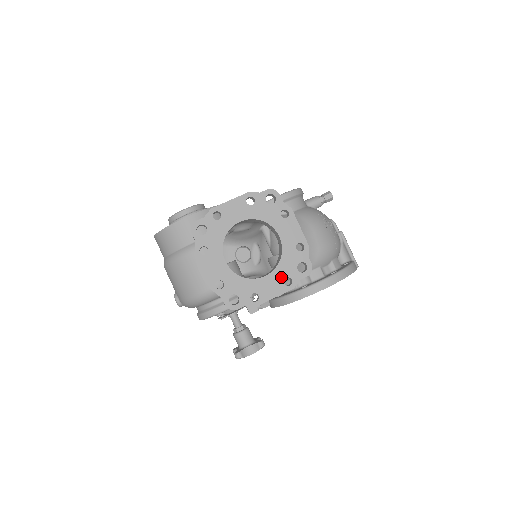
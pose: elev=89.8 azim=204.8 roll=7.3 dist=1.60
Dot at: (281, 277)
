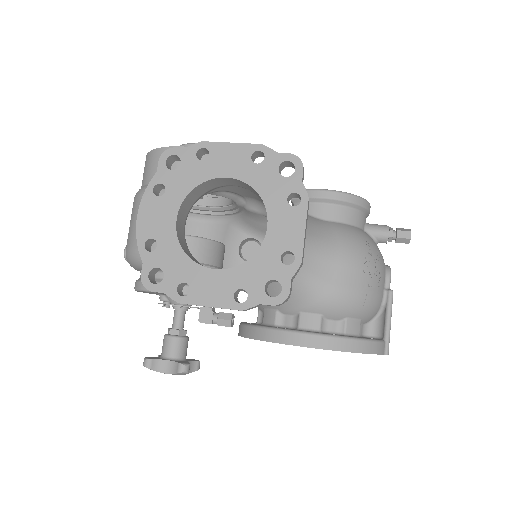
Dot at: (235, 284)
